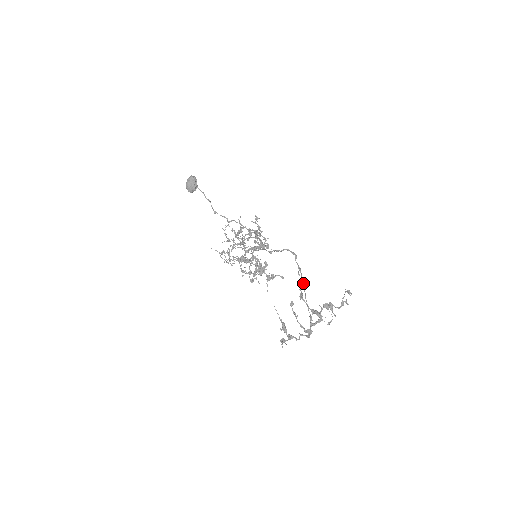
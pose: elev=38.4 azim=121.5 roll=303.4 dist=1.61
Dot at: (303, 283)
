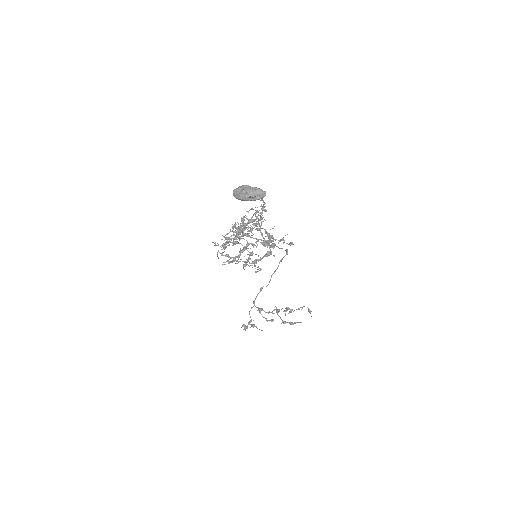
Dot at: occluded
